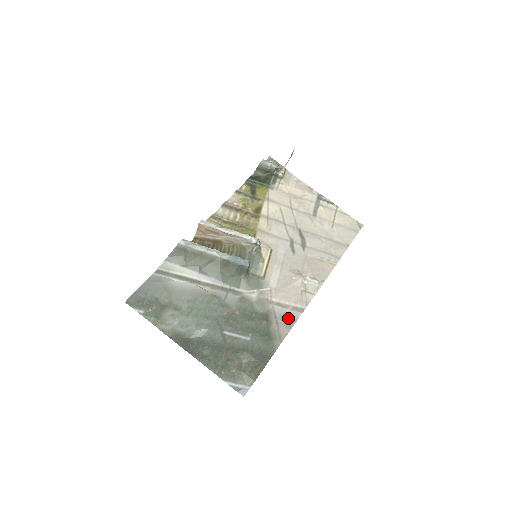
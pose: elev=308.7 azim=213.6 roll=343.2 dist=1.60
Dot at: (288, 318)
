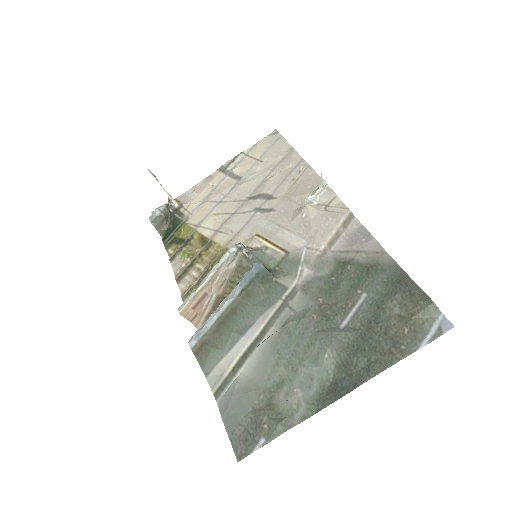
Dot at: (355, 236)
